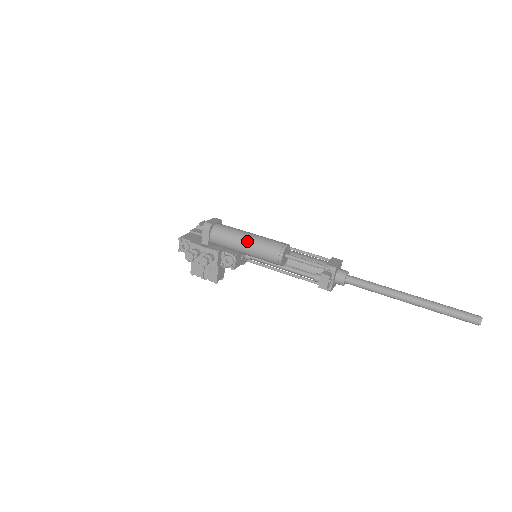
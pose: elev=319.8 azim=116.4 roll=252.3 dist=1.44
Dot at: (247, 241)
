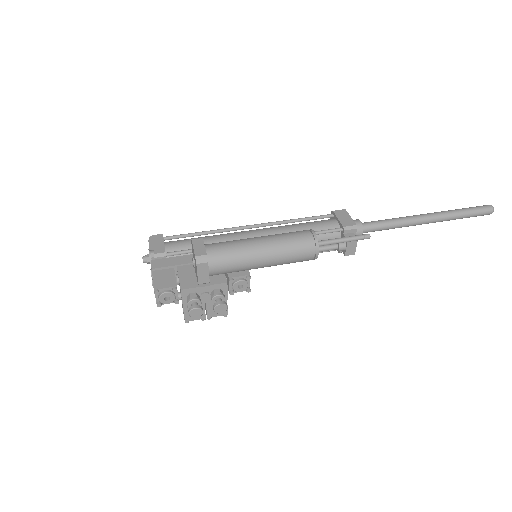
Dot at: (266, 253)
